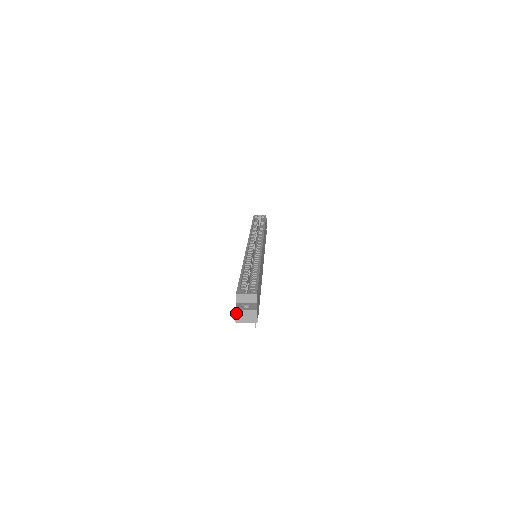
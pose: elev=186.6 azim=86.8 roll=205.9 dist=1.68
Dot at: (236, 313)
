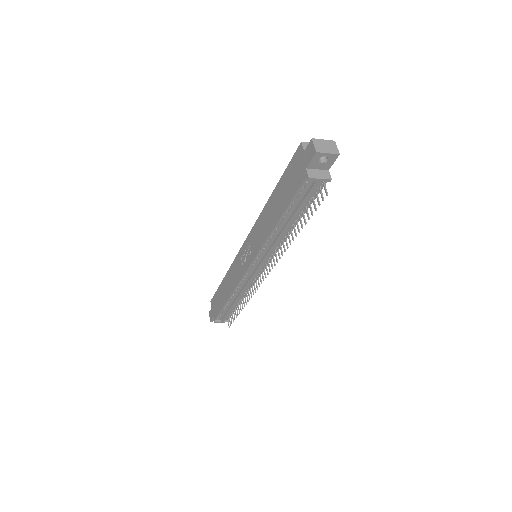
Dot at: (314, 142)
